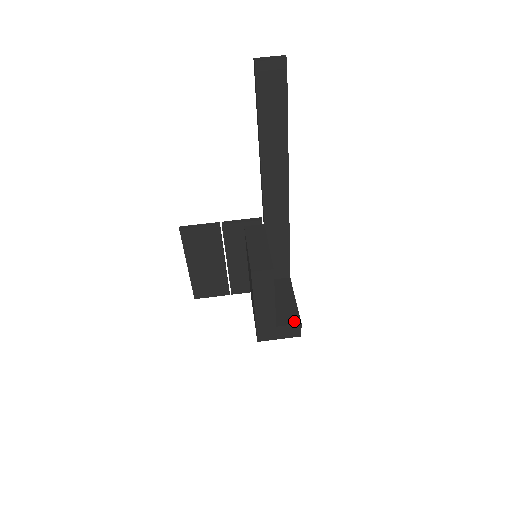
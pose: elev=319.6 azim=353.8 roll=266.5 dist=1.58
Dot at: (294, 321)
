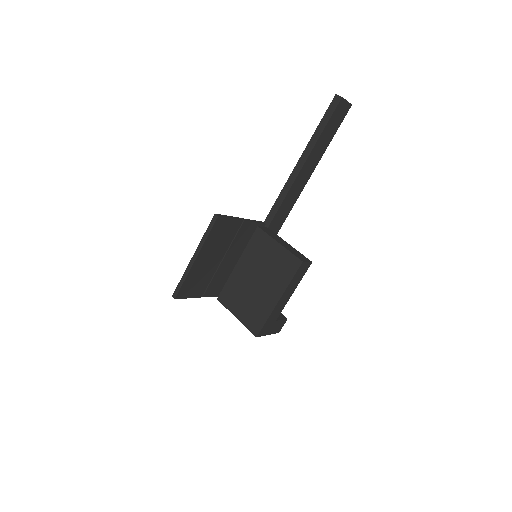
Dot at: (282, 317)
